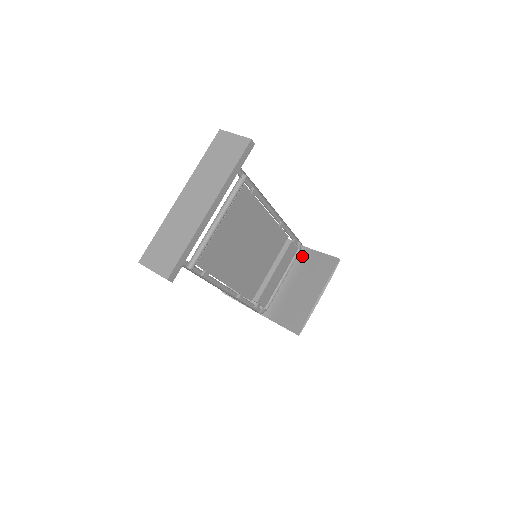
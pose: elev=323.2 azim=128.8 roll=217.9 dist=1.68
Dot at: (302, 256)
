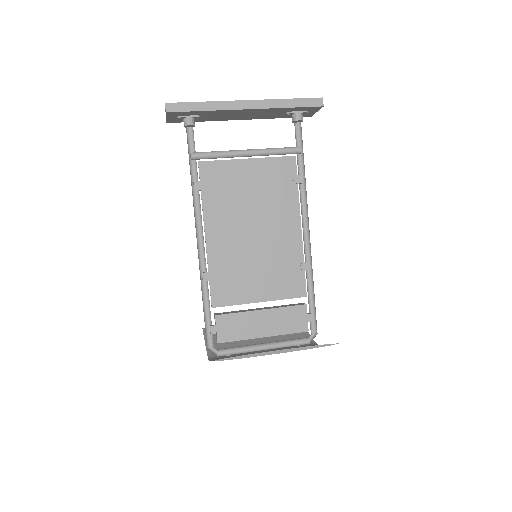
Dot at: occluded
